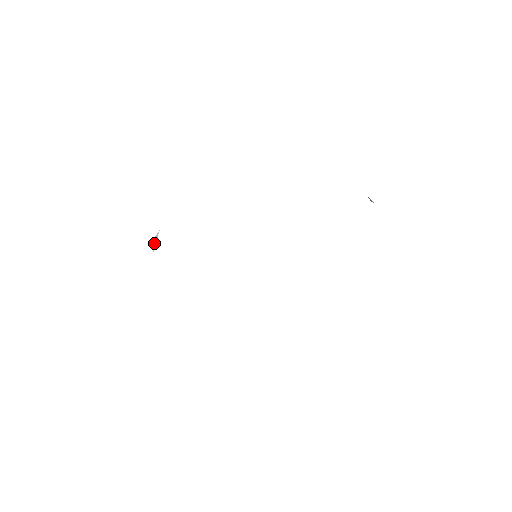
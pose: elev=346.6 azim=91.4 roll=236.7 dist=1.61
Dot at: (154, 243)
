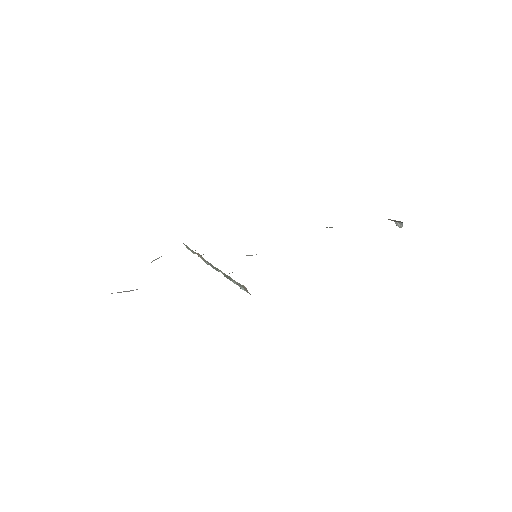
Dot at: (154, 260)
